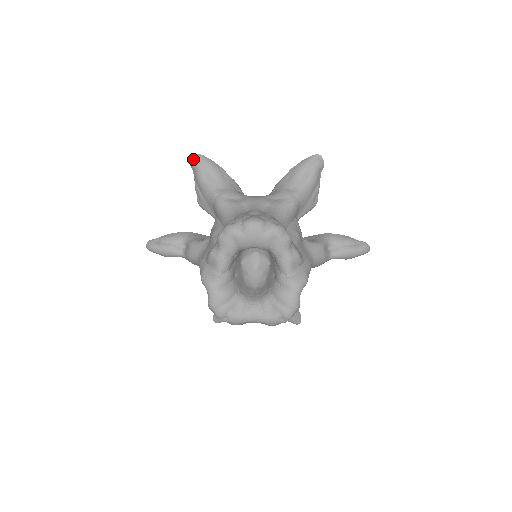
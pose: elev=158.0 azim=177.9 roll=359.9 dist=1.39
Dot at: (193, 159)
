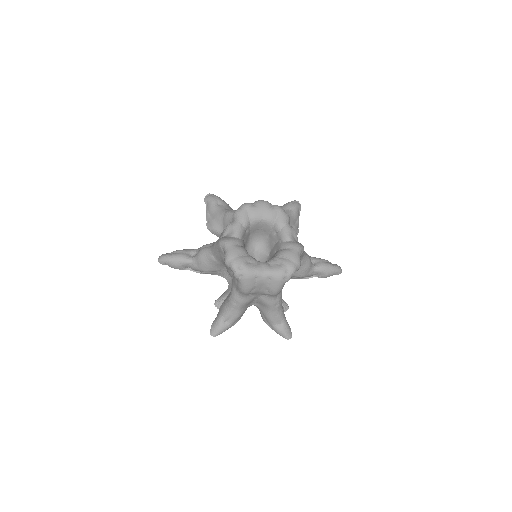
Dot at: (207, 196)
